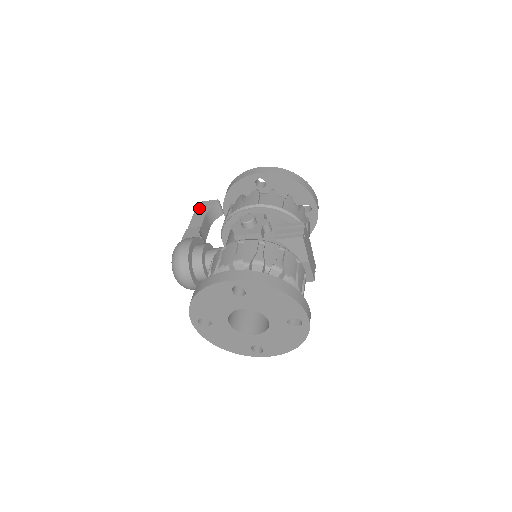
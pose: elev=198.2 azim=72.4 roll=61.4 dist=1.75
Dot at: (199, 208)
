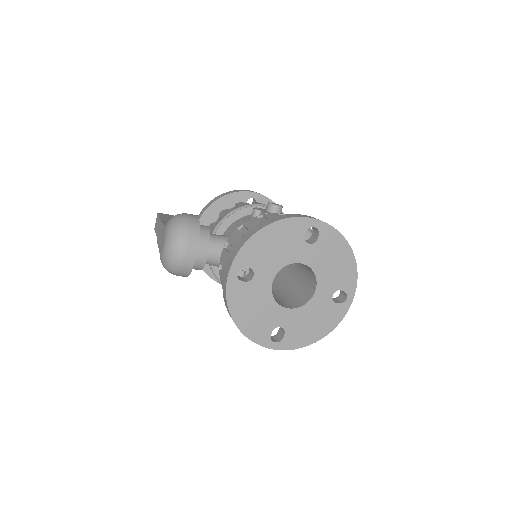
Dot at: (163, 215)
